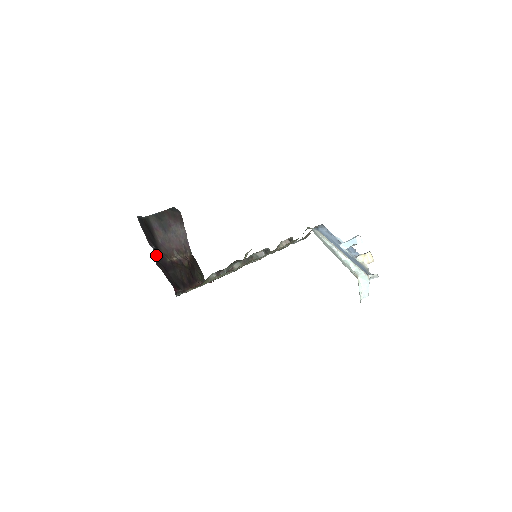
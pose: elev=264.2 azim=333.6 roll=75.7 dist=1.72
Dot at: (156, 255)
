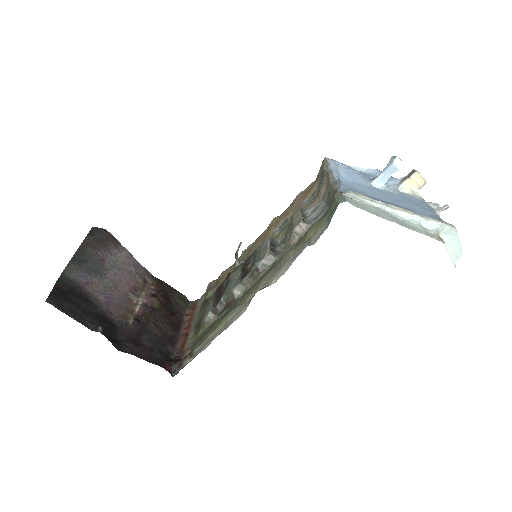
Dot at: (110, 334)
